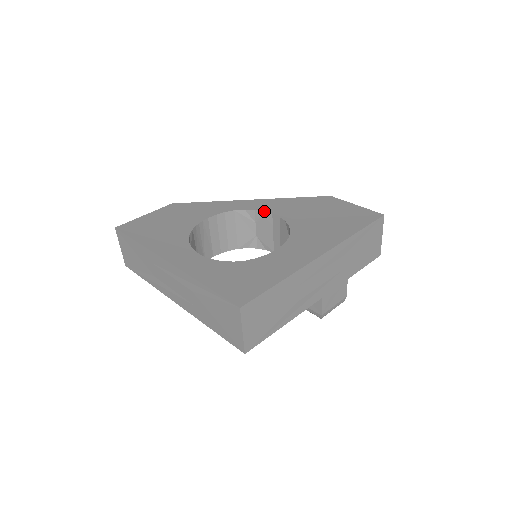
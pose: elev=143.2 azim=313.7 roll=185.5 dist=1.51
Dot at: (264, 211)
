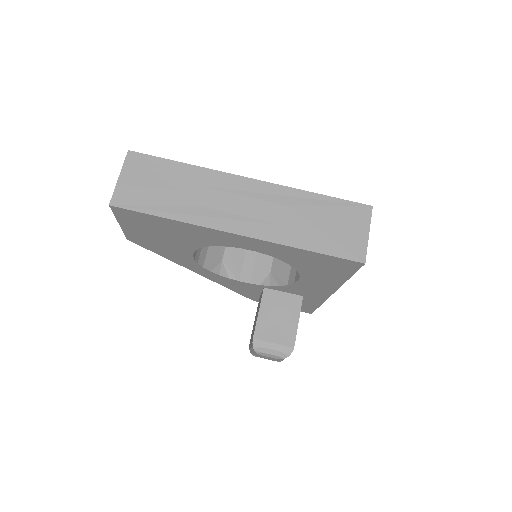
Dot at: occluded
